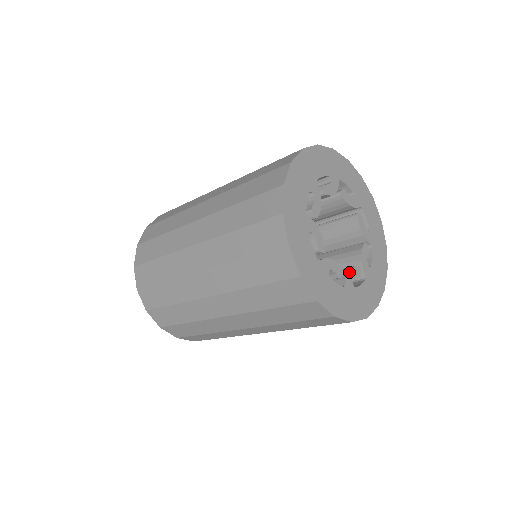
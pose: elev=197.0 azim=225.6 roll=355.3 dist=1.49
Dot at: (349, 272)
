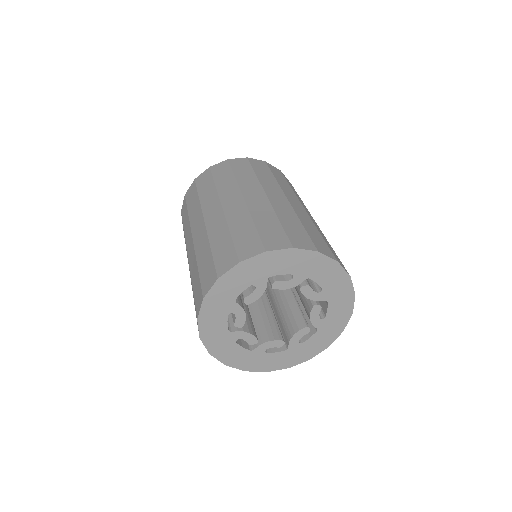
Dot at: (266, 343)
